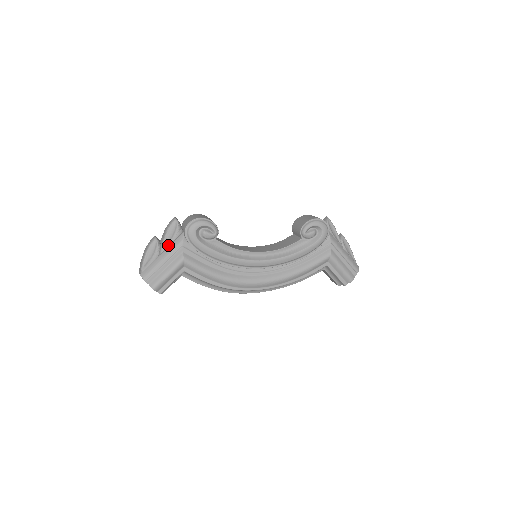
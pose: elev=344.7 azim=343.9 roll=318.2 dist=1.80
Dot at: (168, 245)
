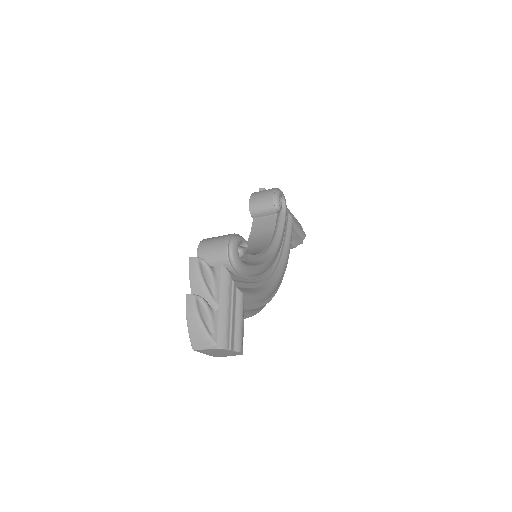
Dot at: (217, 291)
